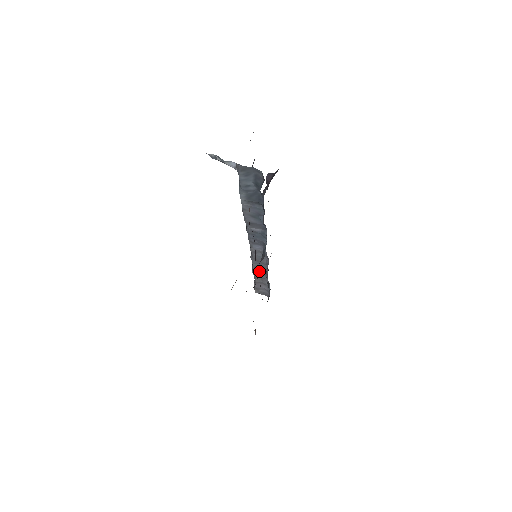
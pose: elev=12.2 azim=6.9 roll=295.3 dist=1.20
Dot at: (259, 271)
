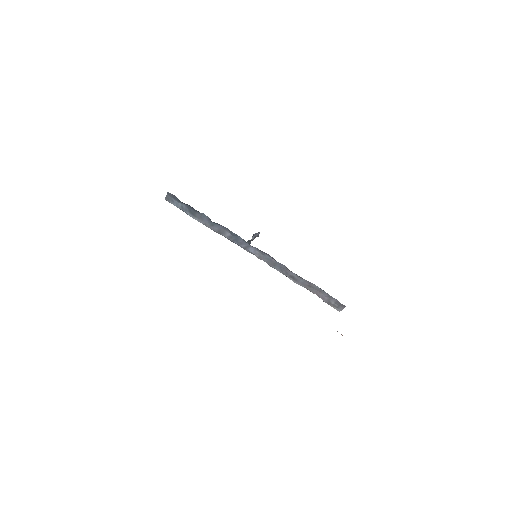
Dot at: (294, 277)
